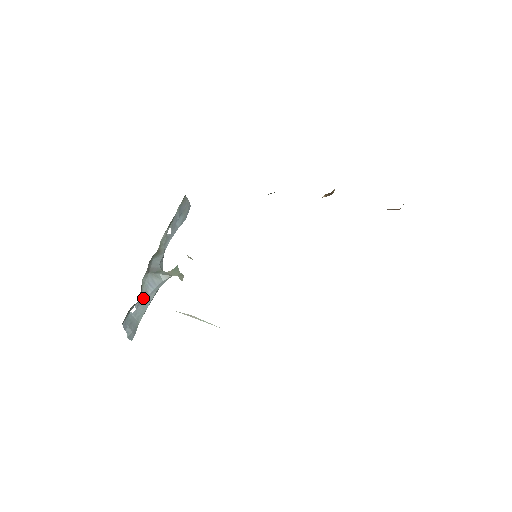
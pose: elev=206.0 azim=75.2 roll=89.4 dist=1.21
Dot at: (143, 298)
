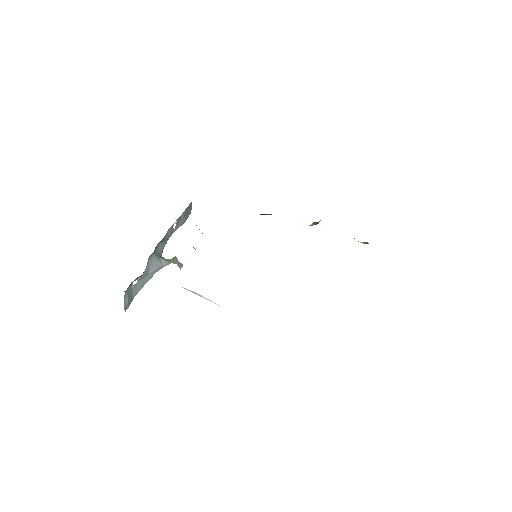
Dot at: (145, 275)
